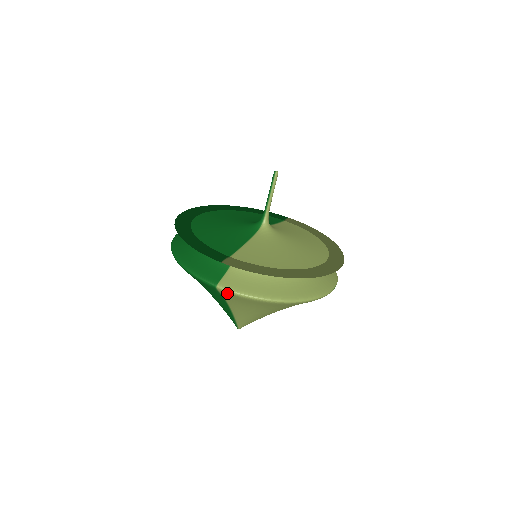
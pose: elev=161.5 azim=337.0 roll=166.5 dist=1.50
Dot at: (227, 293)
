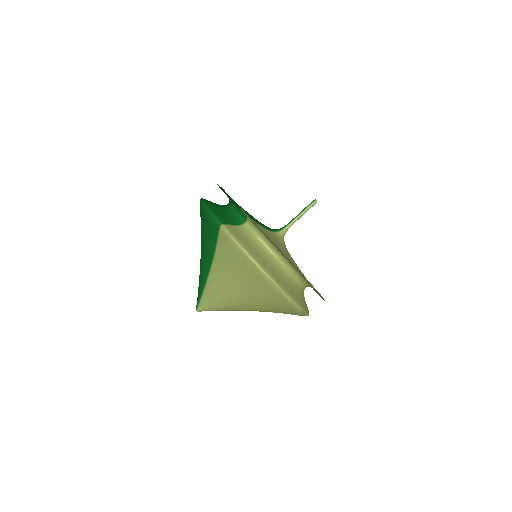
Dot at: (225, 235)
